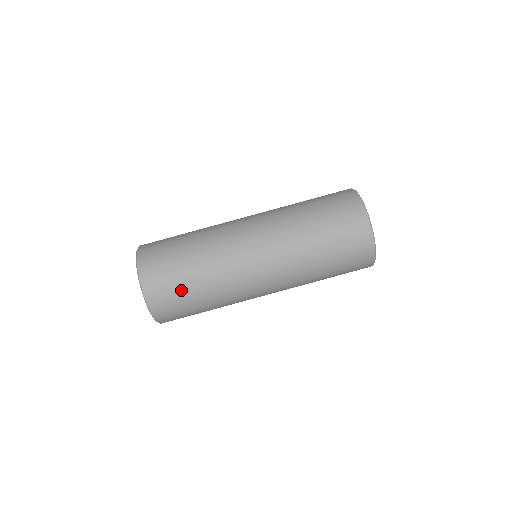
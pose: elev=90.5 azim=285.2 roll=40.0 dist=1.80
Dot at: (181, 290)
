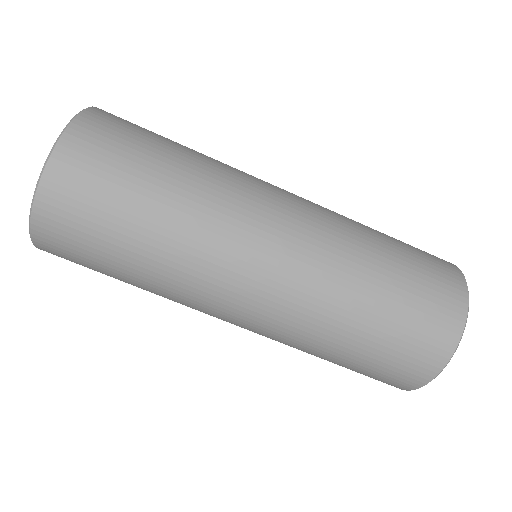
Dot at: (106, 230)
